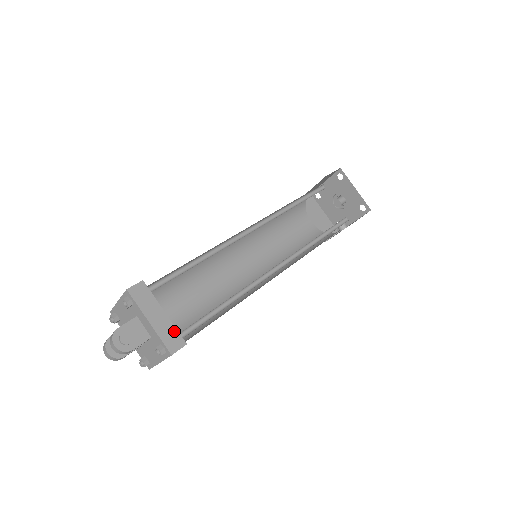
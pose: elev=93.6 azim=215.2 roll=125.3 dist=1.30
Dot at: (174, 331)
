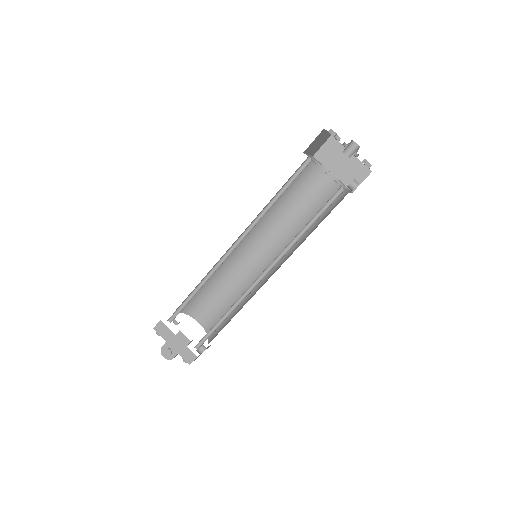
Dot at: (187, 350)
